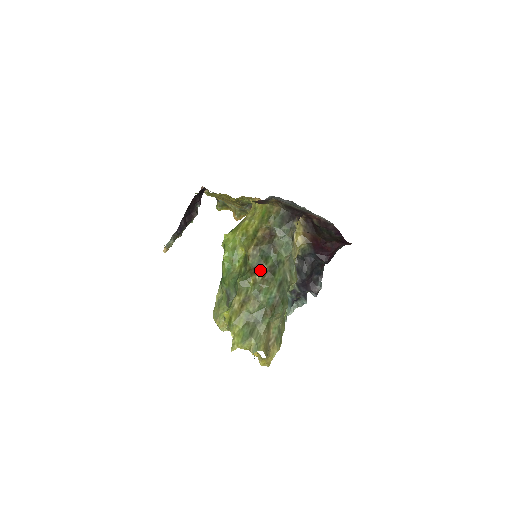
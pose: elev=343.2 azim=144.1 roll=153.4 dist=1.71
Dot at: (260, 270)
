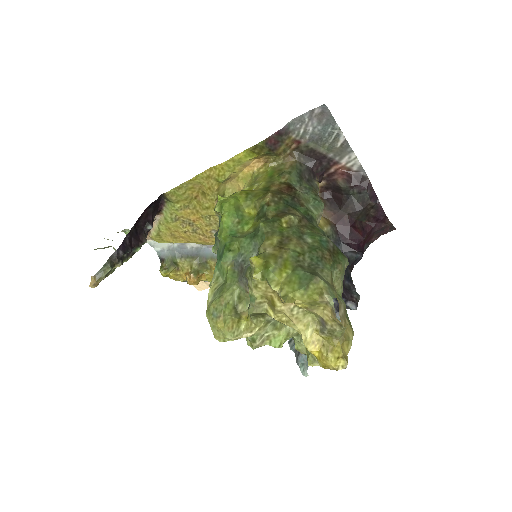
Dot at: (292, 213)
